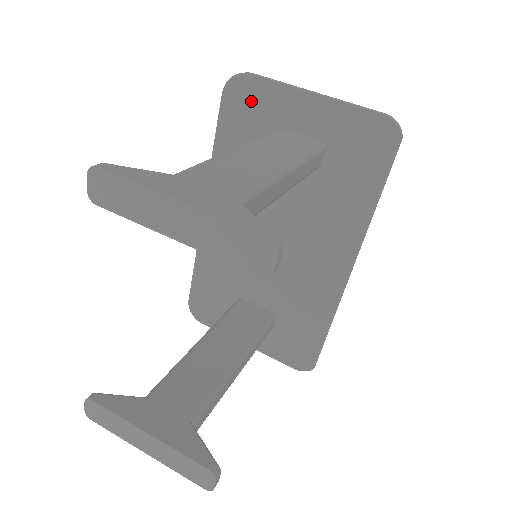
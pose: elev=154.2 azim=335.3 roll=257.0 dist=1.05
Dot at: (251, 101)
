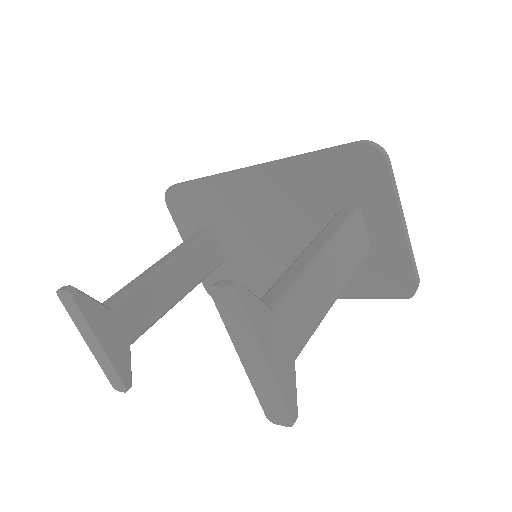
Dot at: (366, 175)
